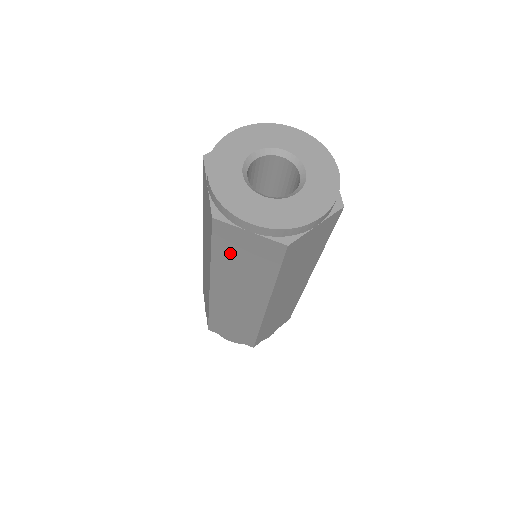
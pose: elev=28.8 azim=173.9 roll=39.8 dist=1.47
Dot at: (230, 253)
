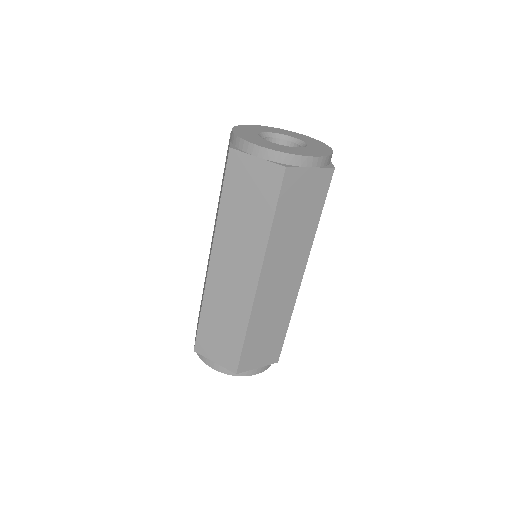
Dot at: (290, 209)
